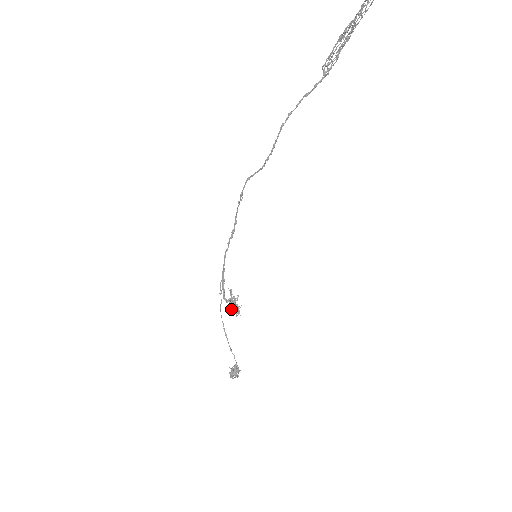
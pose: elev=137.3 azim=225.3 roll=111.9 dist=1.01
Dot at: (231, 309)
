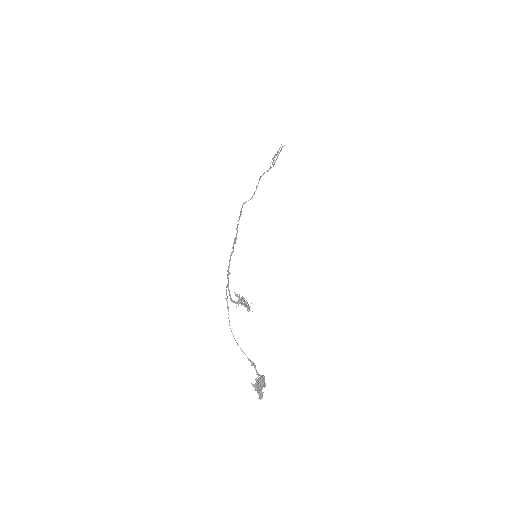
Dot at: (244, 305)
